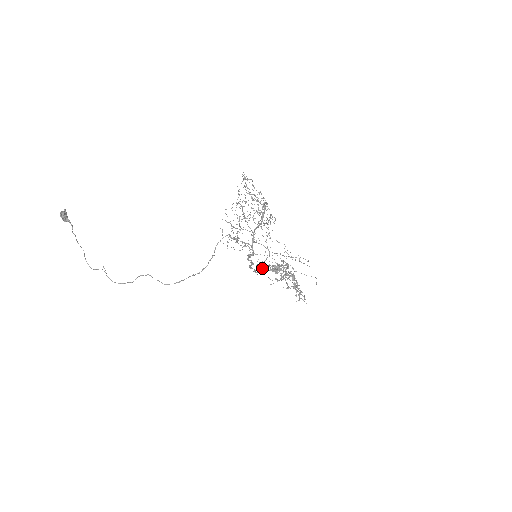
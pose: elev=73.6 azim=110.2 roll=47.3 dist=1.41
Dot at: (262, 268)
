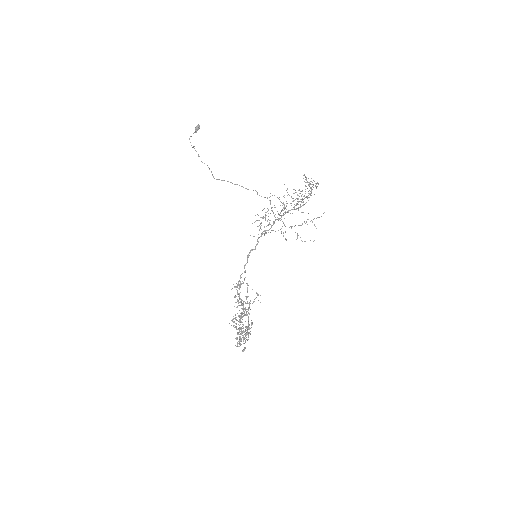
Dot at: (237, 292)
